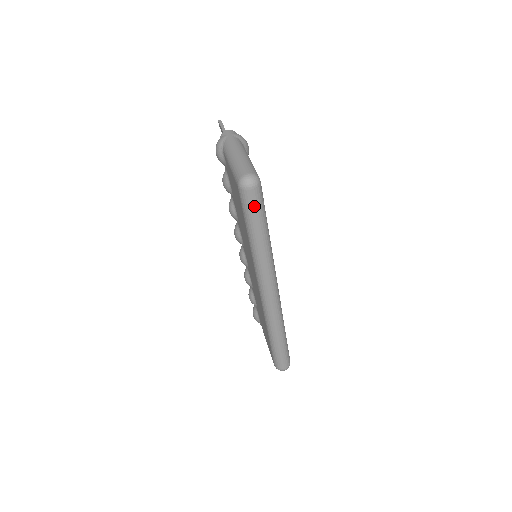
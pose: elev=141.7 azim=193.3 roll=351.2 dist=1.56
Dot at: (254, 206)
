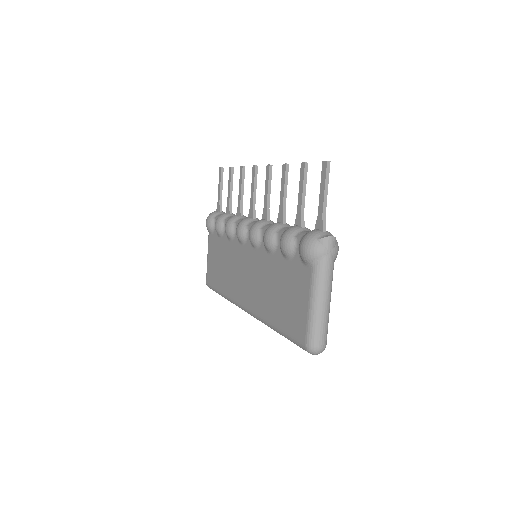
Dot at: occluded
